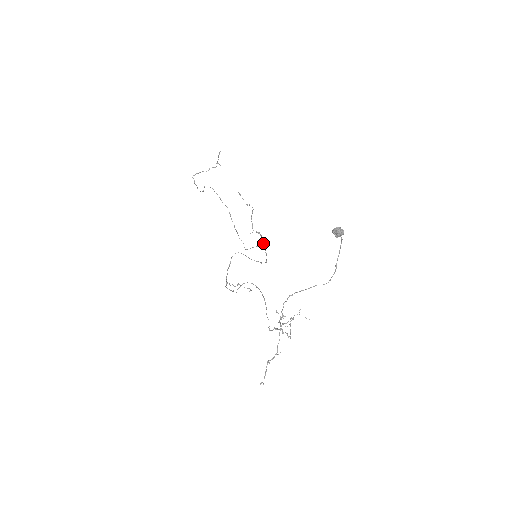
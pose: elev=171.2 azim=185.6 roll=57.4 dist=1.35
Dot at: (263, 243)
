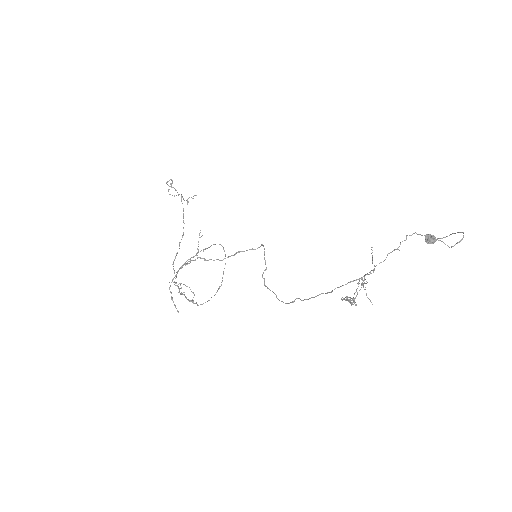
Dot at: occluded
